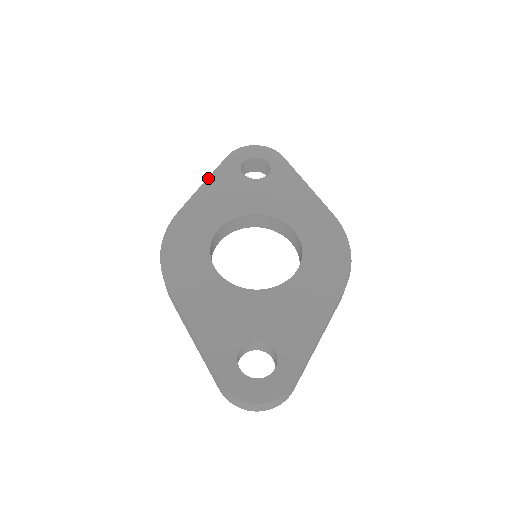
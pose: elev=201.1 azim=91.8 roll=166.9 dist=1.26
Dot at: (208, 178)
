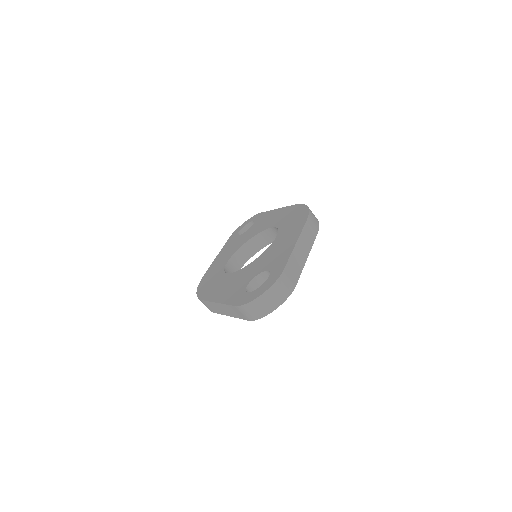
Dot at: (220, 251)
